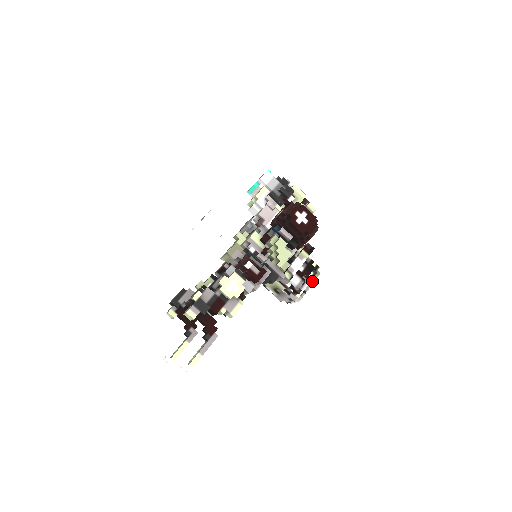
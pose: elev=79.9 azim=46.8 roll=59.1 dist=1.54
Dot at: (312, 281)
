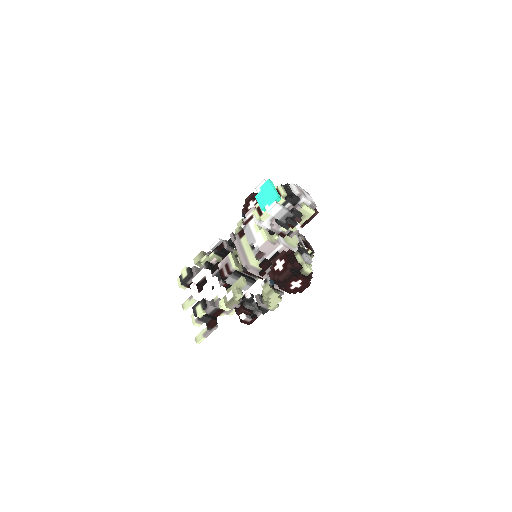
Dot at: occluded
